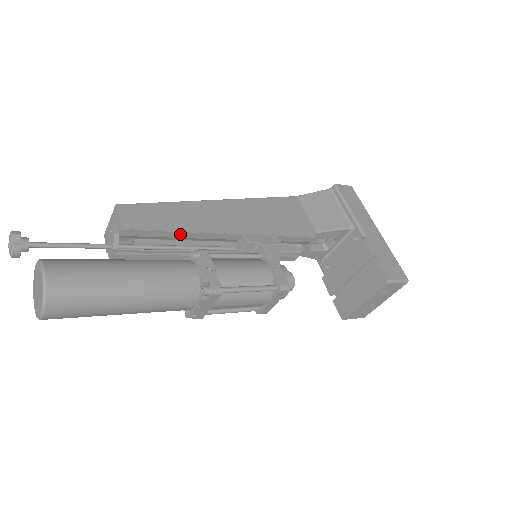
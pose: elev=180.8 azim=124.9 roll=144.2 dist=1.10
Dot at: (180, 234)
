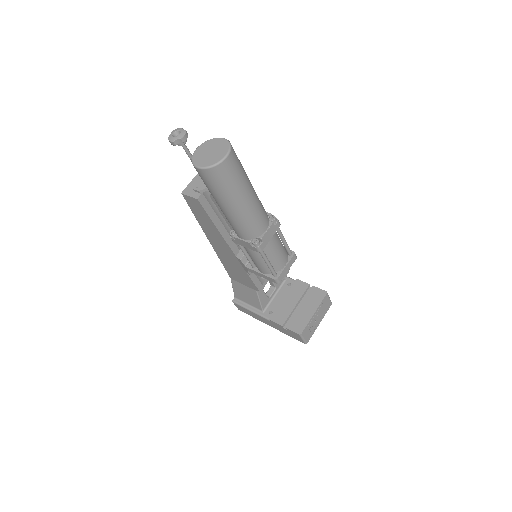
Dot at: occluded
